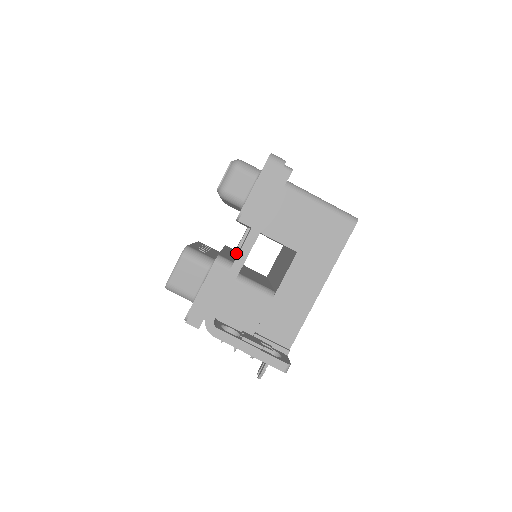
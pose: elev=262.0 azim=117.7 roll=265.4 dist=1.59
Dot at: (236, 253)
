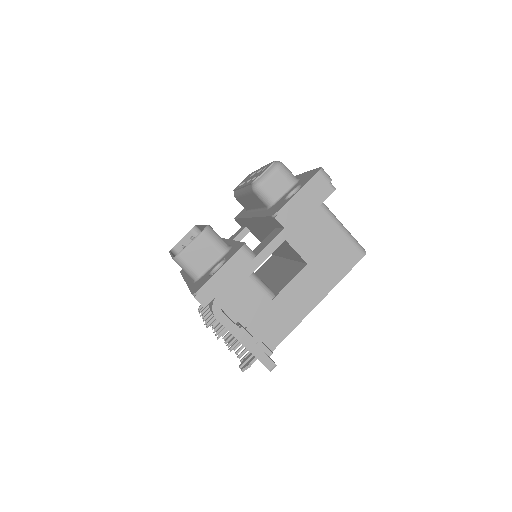
Dot at: occluded
